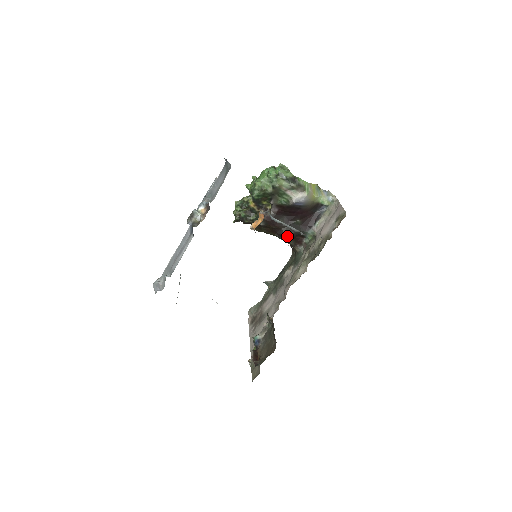
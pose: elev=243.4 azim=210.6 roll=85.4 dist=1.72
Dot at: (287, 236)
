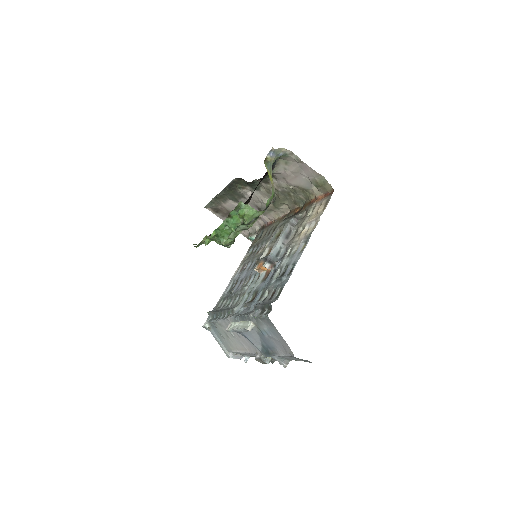
Dot at: occluded
